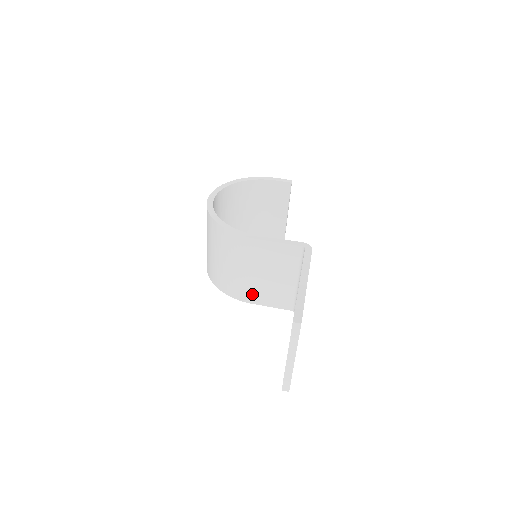
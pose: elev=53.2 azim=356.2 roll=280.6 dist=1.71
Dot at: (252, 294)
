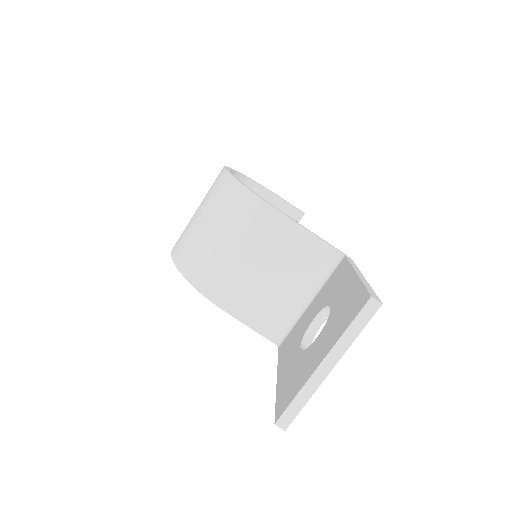
Dot at: (235, 298)
